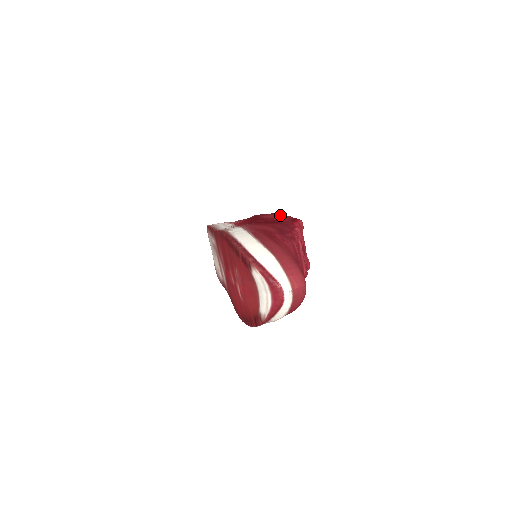
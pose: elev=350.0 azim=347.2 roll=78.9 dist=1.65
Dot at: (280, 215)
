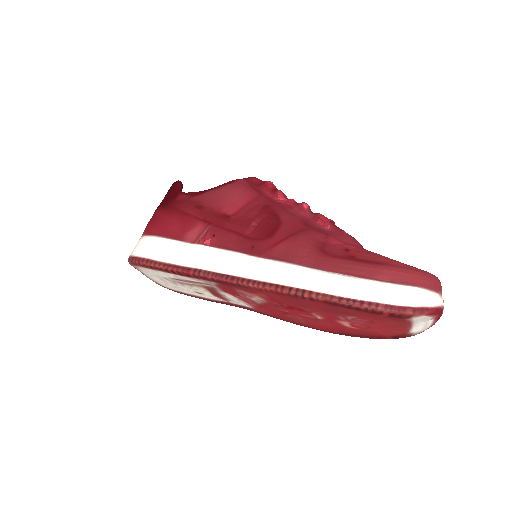
Dot at: (238, 191)
